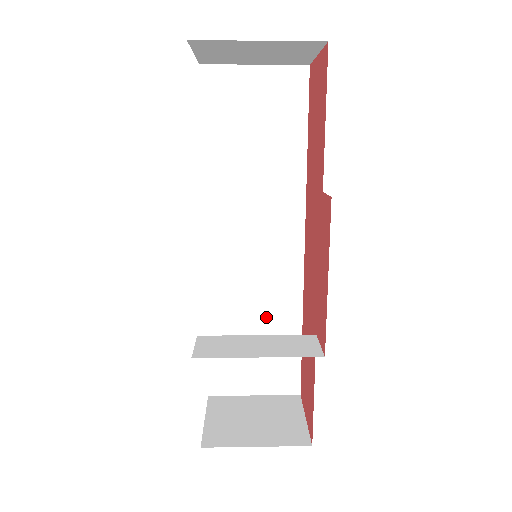
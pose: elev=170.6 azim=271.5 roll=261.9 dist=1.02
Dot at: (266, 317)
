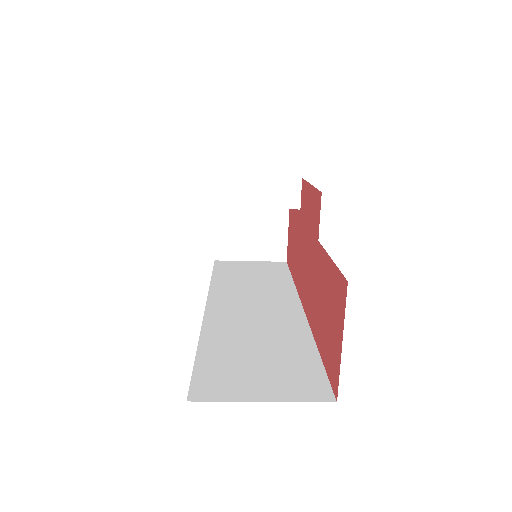
Dot at: (271, 341)
